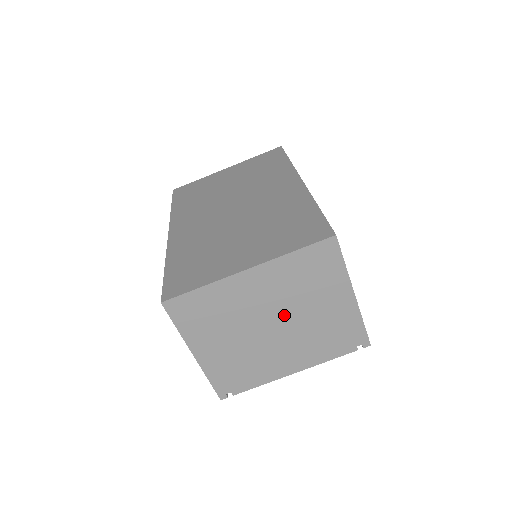
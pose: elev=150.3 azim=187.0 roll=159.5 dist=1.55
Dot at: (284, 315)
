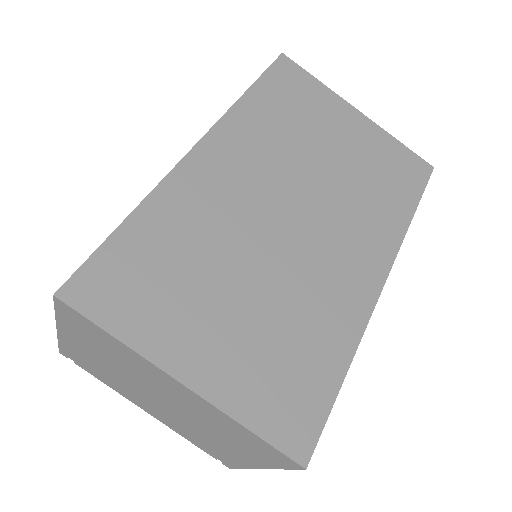
Dot at: (180, 411)
